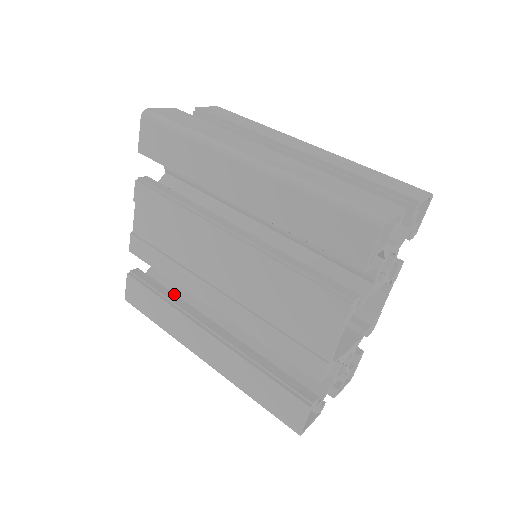
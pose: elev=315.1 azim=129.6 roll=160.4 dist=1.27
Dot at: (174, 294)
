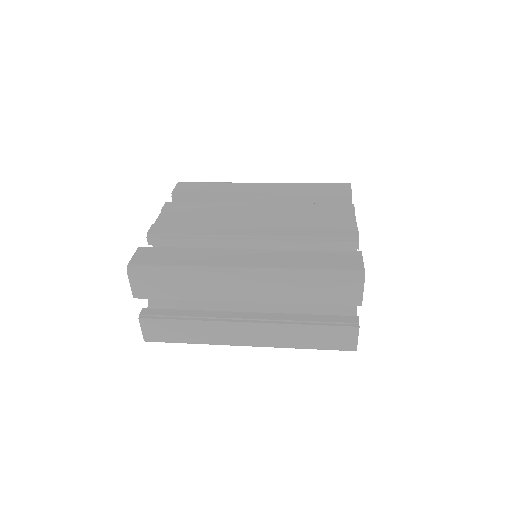
Dot at: occluded
